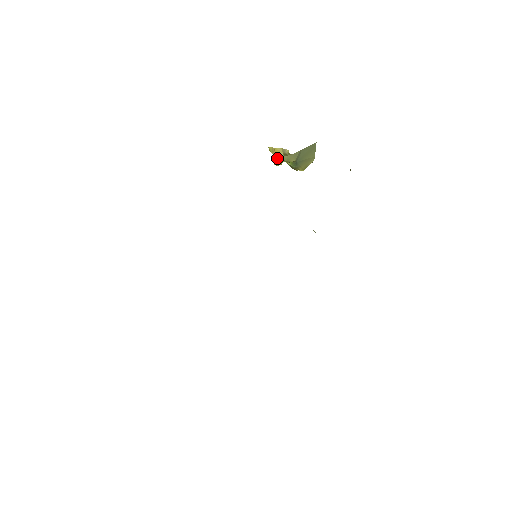
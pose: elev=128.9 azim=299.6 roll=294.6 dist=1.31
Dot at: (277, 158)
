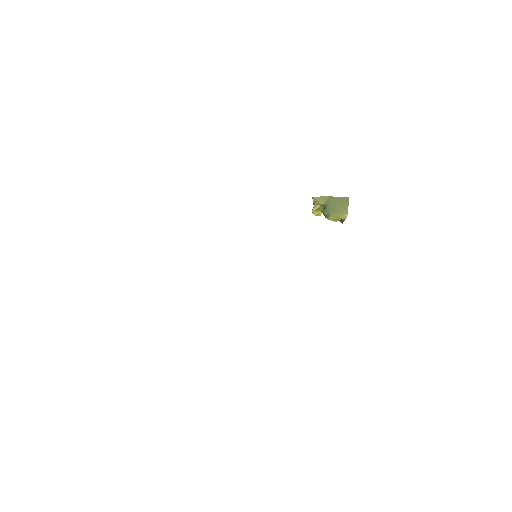
Dot at: (315, 207)
